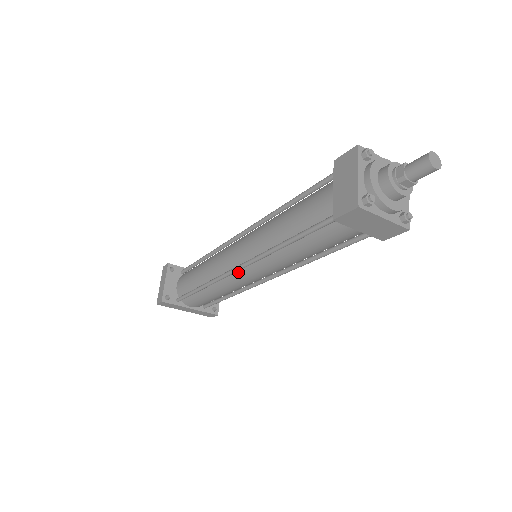
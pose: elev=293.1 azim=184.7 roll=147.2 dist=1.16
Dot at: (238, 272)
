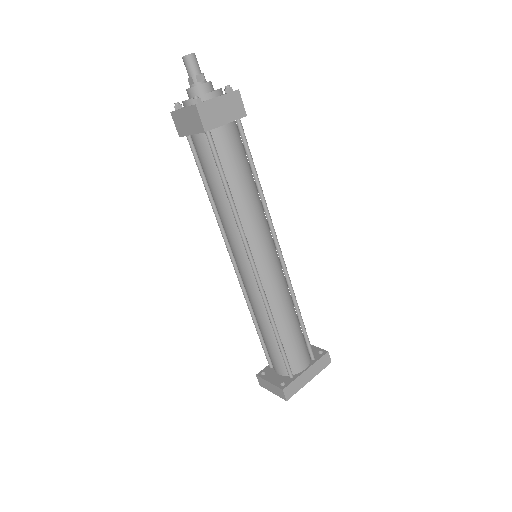
Dot at: (259, 272)
